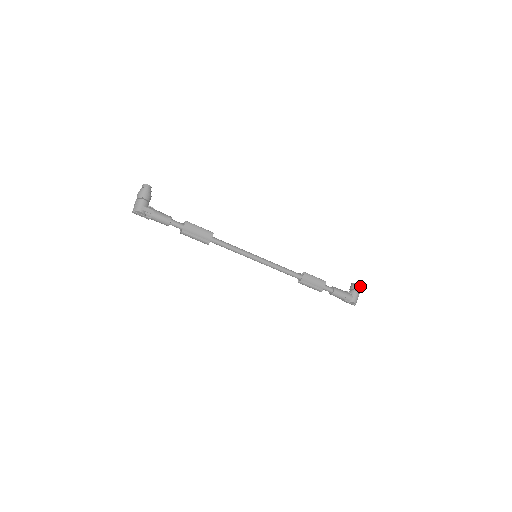
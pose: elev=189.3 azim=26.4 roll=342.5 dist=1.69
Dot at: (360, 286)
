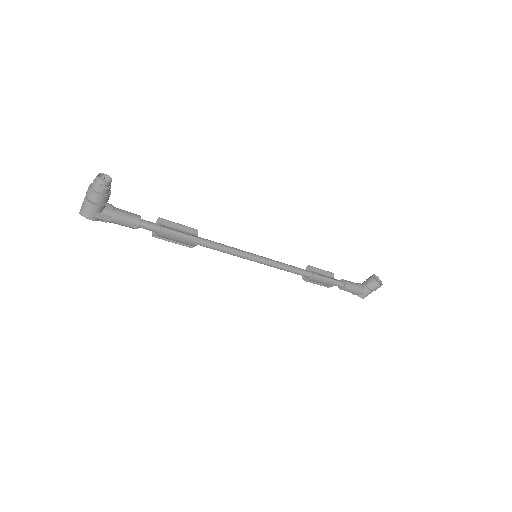
Dot at: (379, 286)
